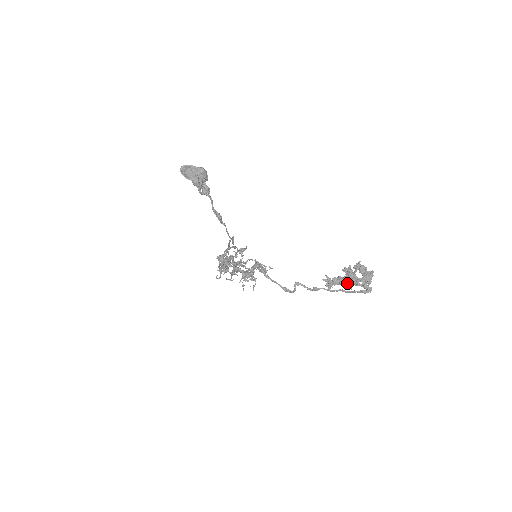
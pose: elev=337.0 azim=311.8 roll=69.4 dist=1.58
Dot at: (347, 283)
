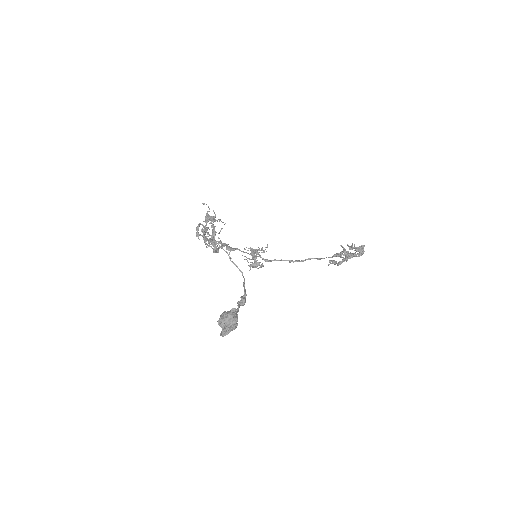
Dot at: occluded
